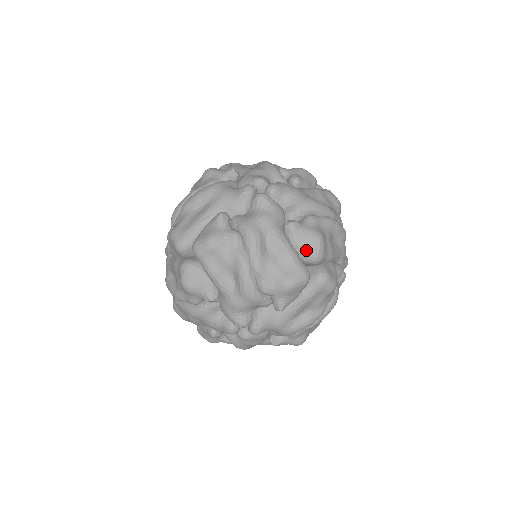
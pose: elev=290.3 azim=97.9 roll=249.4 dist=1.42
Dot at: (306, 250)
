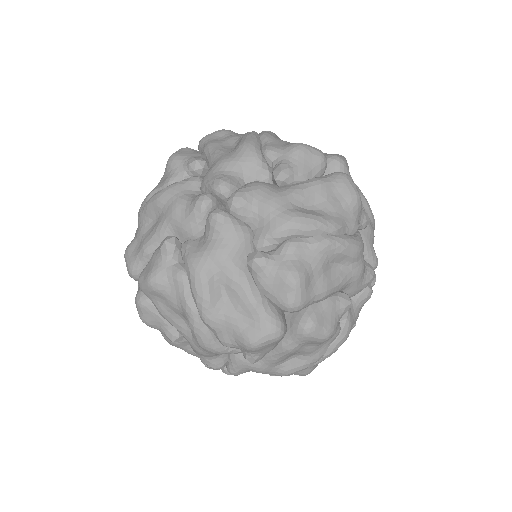
Dot at: (326, 154)
